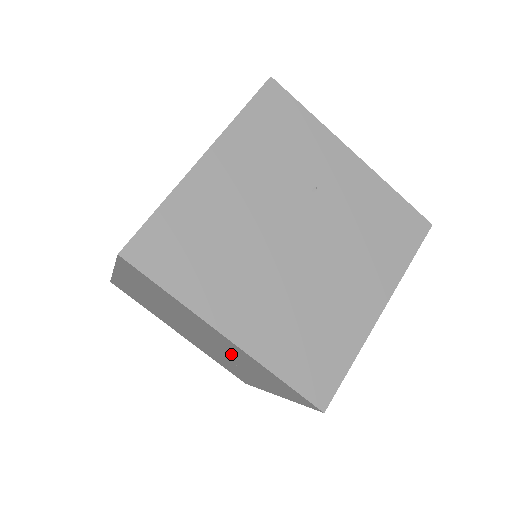
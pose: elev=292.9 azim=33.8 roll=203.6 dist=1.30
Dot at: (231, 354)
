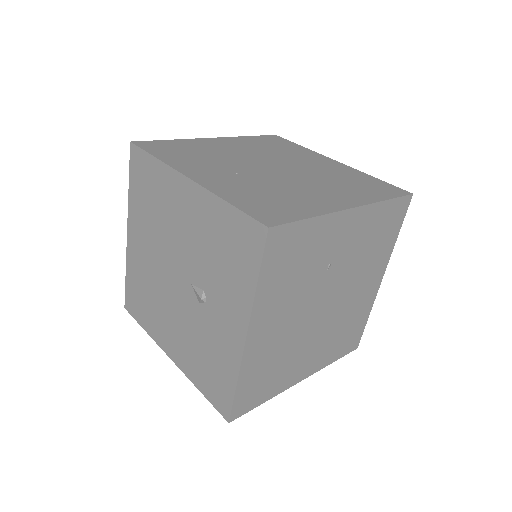
Dot at: occluded
